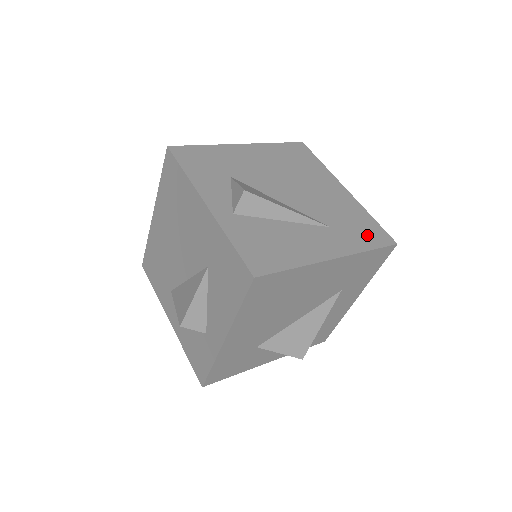
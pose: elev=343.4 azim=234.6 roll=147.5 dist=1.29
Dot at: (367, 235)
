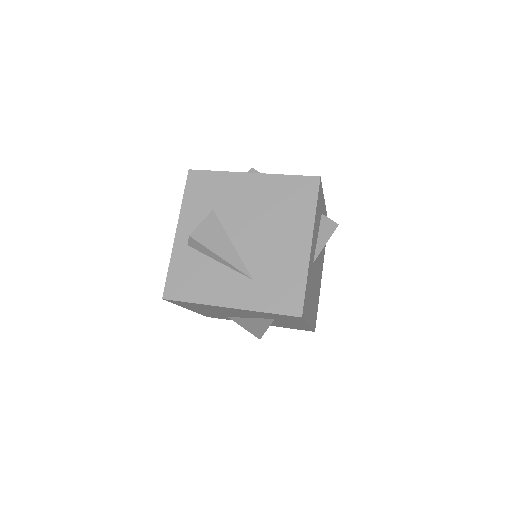
Dot at: (280, 299)
